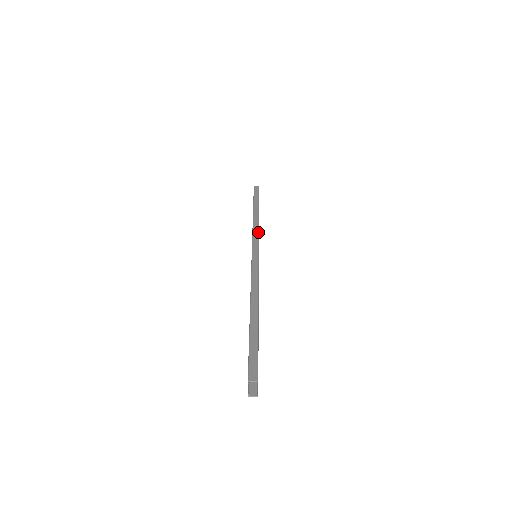
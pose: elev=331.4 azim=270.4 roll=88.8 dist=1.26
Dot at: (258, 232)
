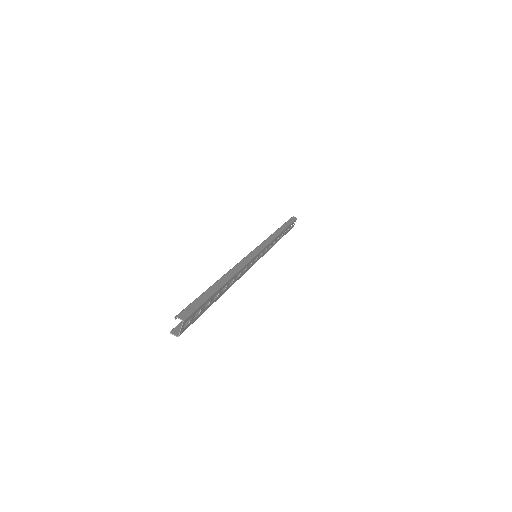
Dot at: (270, 241)
